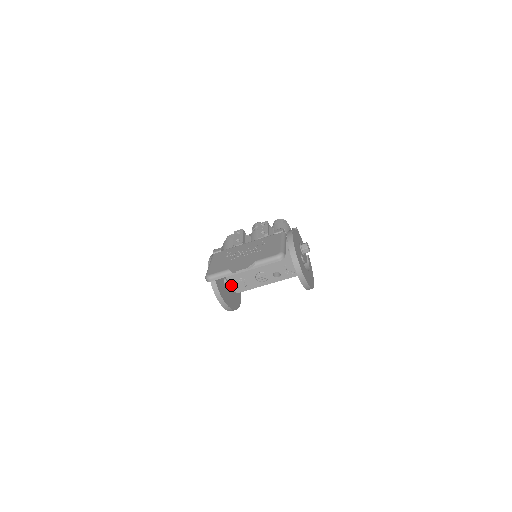
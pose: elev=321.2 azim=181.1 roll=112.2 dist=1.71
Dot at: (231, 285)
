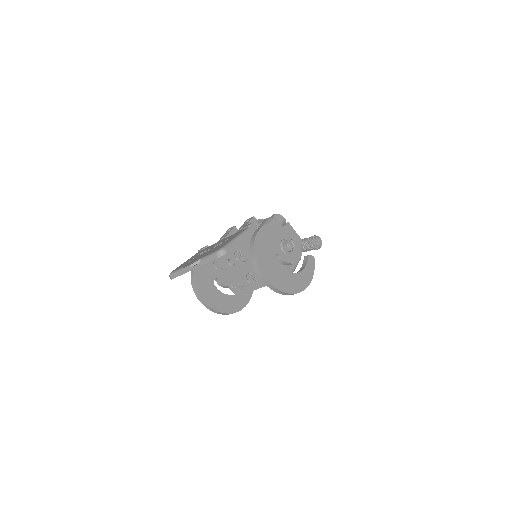
Dot at: (229, 287)
